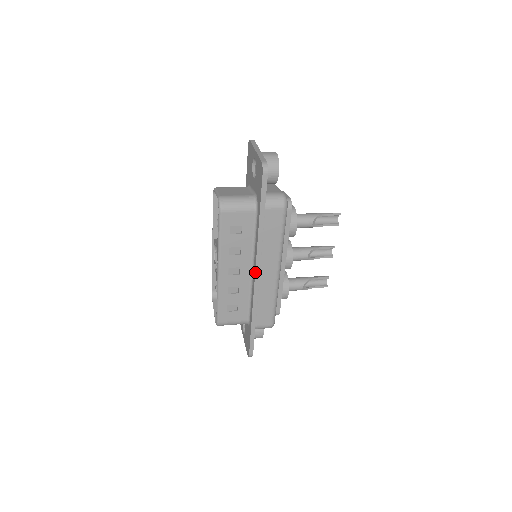
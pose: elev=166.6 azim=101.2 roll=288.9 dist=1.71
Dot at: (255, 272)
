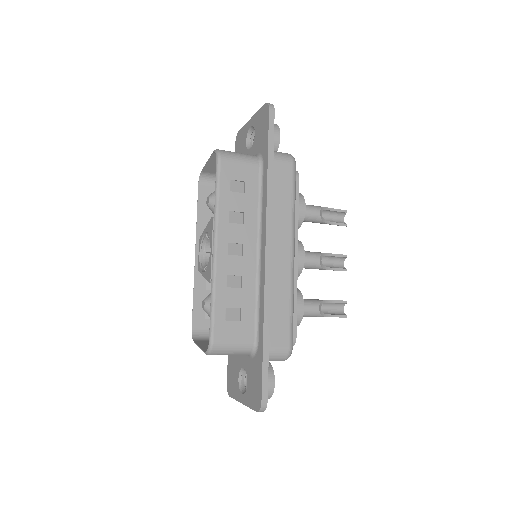
Dot at: (265, 244)
